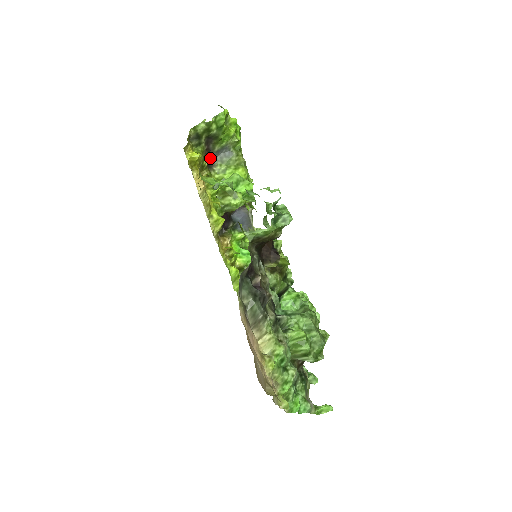
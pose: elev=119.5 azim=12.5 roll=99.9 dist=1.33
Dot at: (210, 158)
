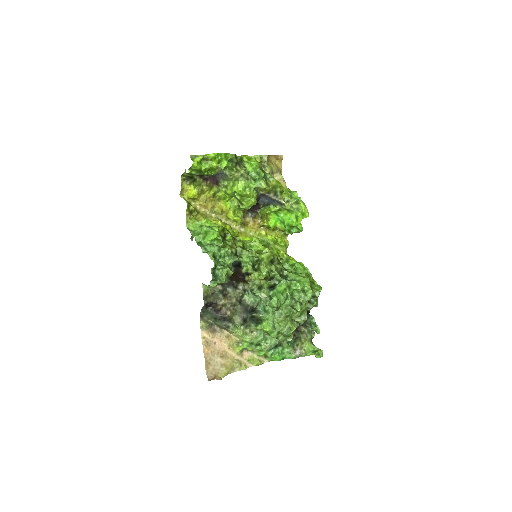
Dot at: (215, 177)
